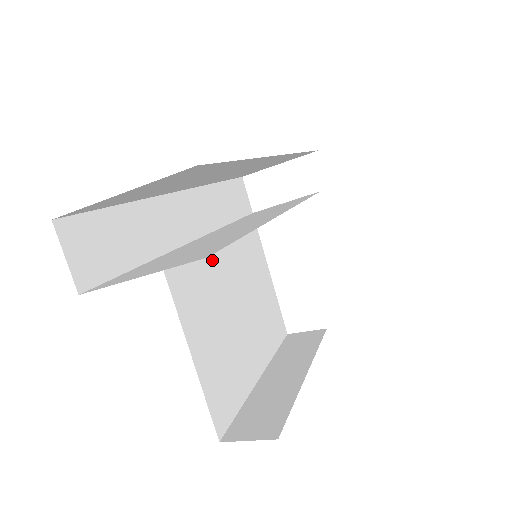
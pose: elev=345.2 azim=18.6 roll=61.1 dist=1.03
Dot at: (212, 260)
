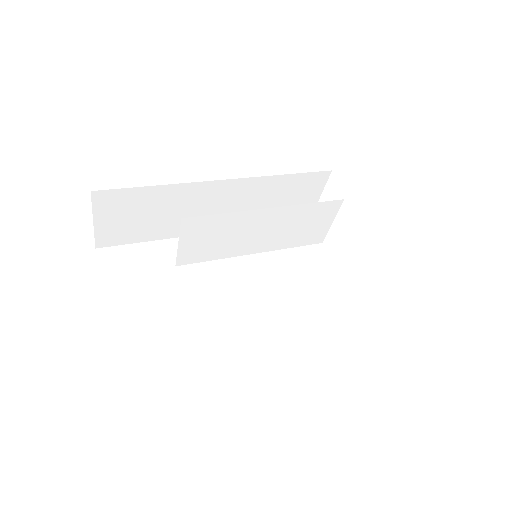
Dot at: (241, 271)
